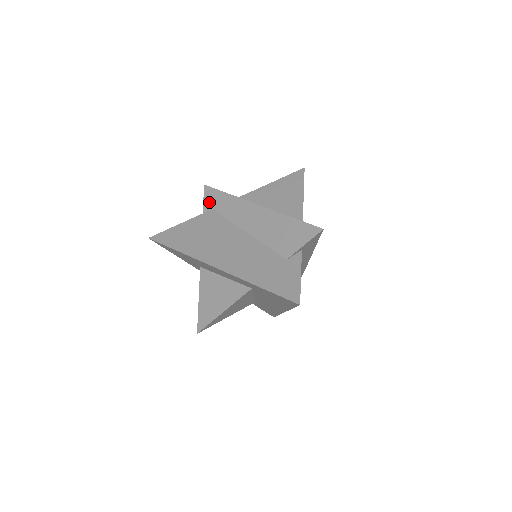
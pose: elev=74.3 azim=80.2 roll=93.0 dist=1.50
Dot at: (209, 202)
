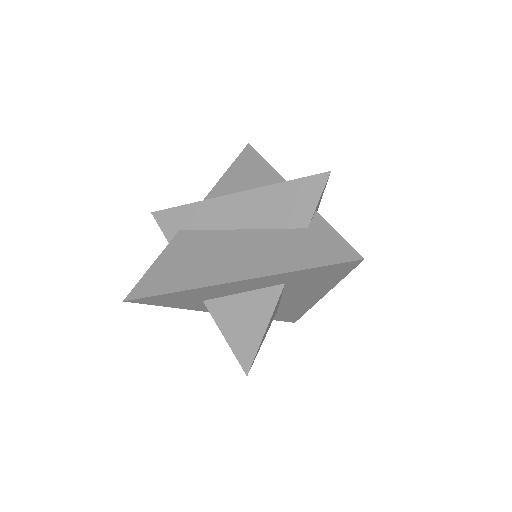
Dot at: (169, 227)
